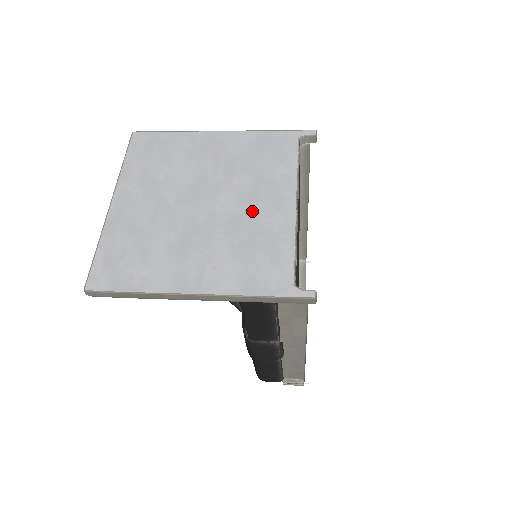
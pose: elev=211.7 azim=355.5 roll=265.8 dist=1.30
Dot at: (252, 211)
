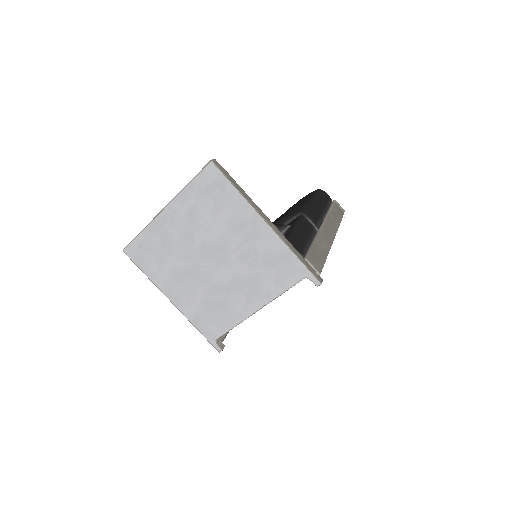
Dot at: (232, 292)
